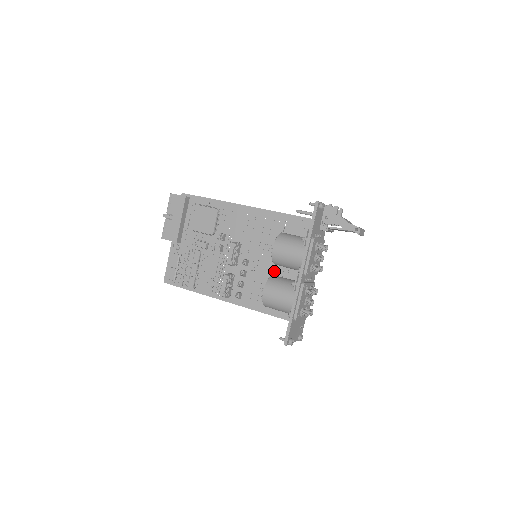
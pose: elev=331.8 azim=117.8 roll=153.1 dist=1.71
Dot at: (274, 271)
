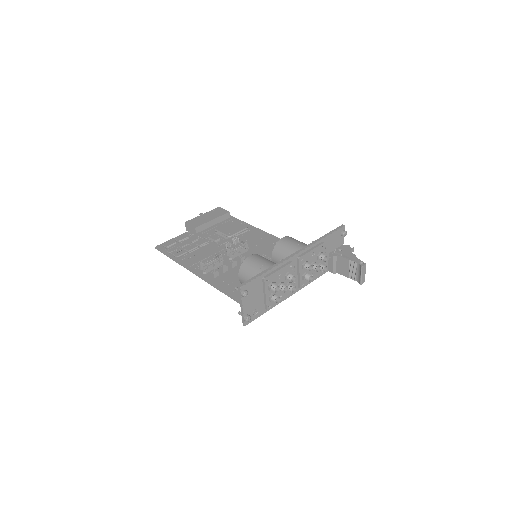
Dot at: occluded
